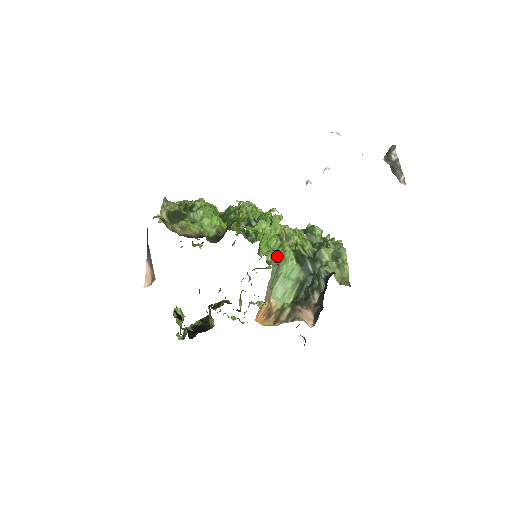
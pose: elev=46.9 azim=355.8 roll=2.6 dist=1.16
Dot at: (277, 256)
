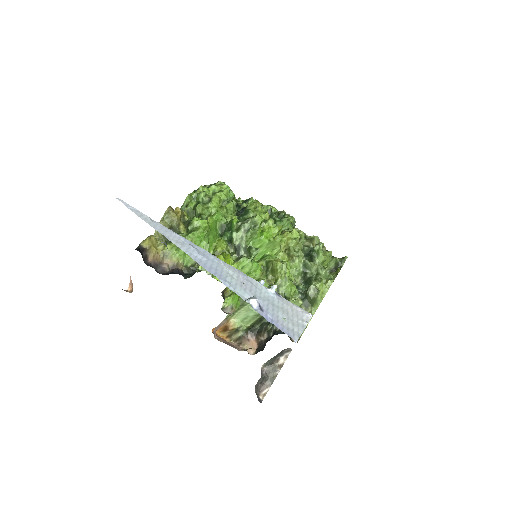
Dot at: occluded
